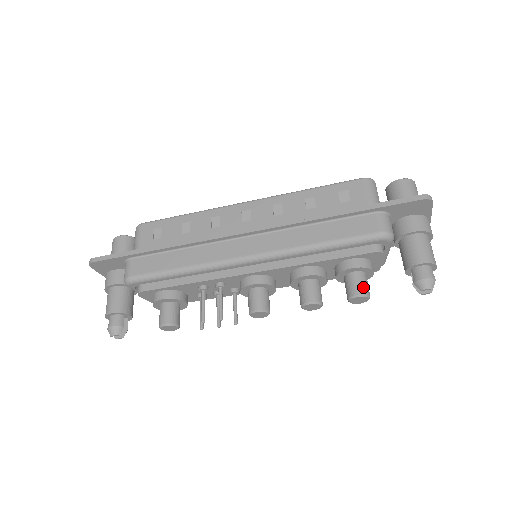
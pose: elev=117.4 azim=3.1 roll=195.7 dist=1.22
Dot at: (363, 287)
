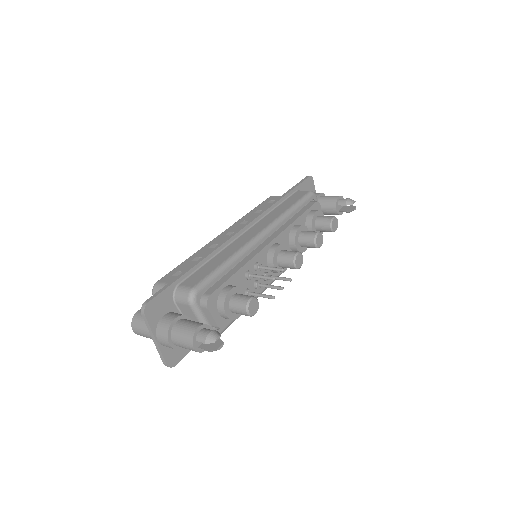
Dot at: (330, 216)
